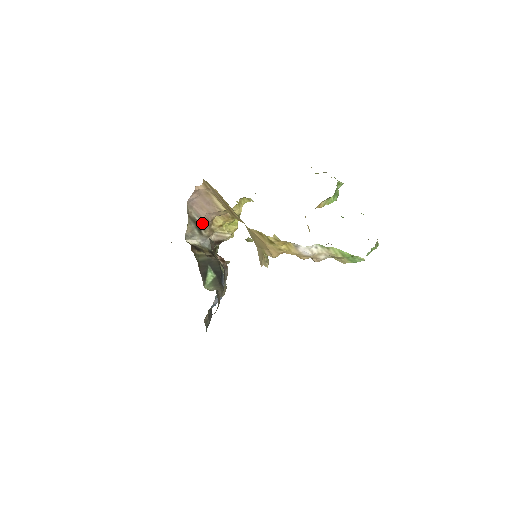
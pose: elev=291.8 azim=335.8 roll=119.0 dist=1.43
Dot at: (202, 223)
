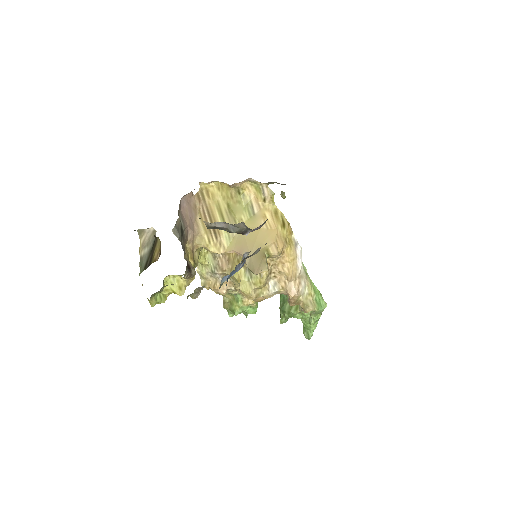
Dot at: (183, 232)
